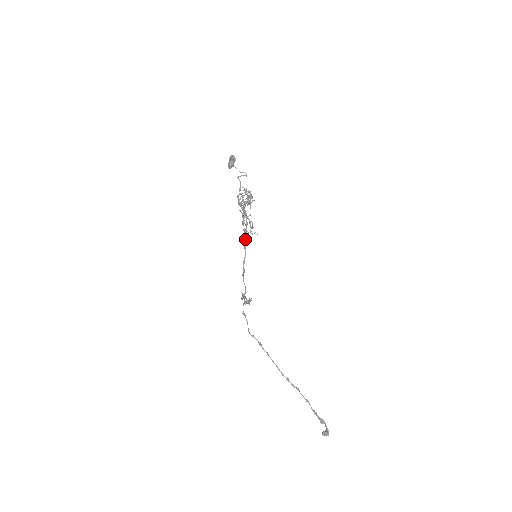
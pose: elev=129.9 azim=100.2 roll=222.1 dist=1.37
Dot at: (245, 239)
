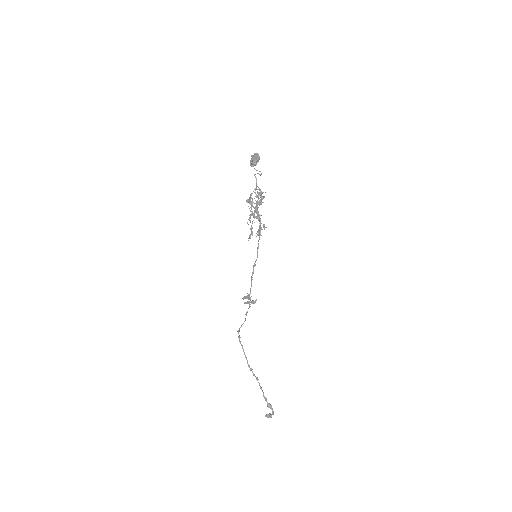
Dot at: occluded
